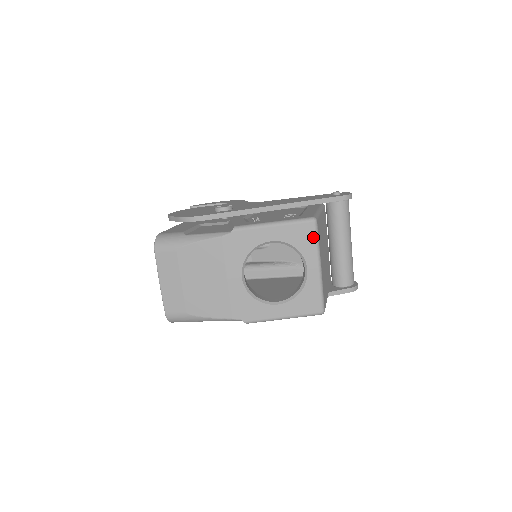
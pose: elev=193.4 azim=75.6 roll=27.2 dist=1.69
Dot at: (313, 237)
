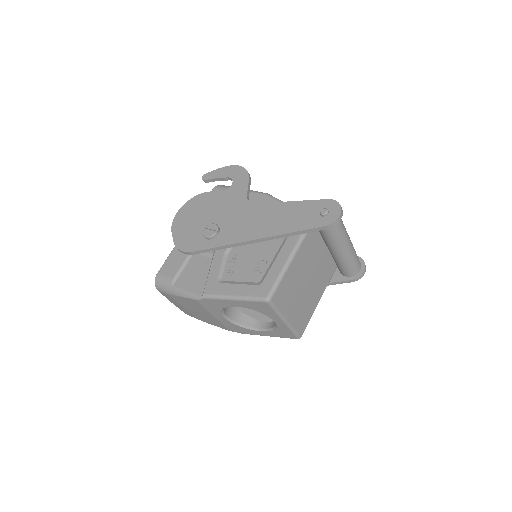
Dot at: (271, 309)
